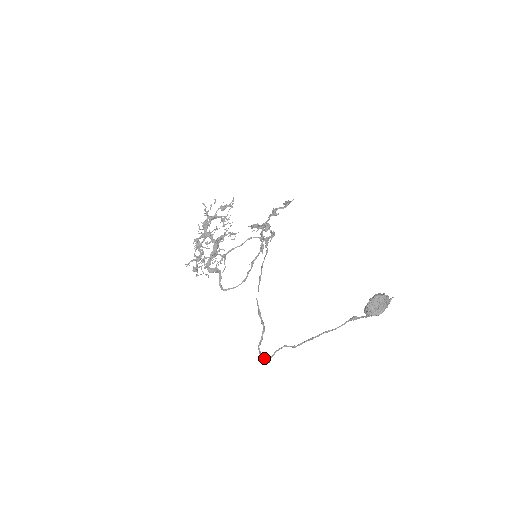
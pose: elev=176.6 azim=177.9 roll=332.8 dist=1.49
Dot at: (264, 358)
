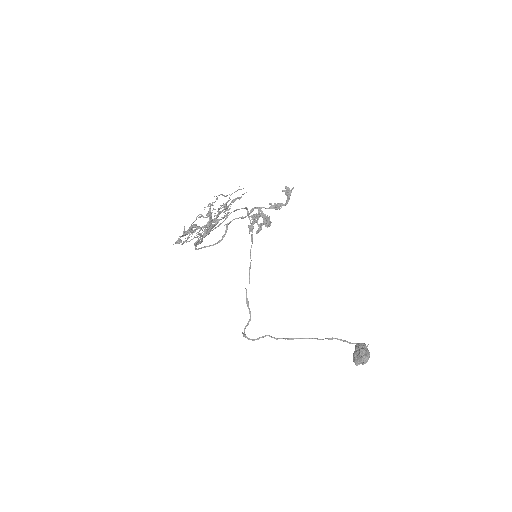
Dot at: (245, 336)
